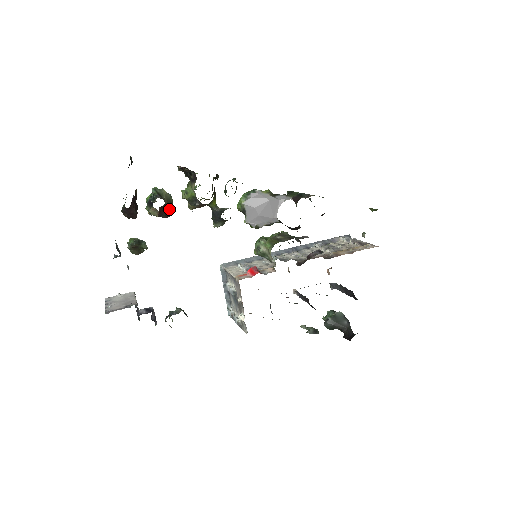
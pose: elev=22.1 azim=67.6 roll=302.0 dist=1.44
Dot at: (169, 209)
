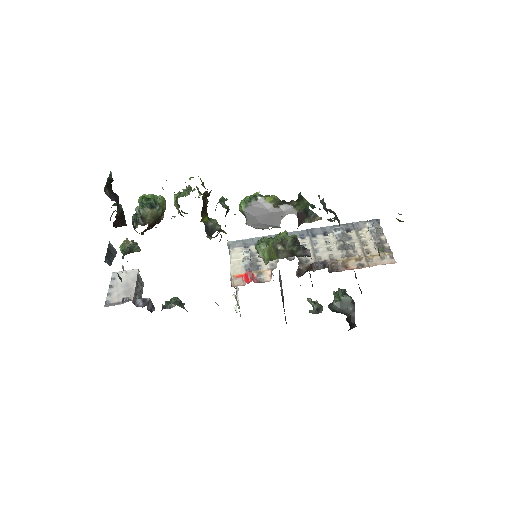
Dot at: (159, 218)
